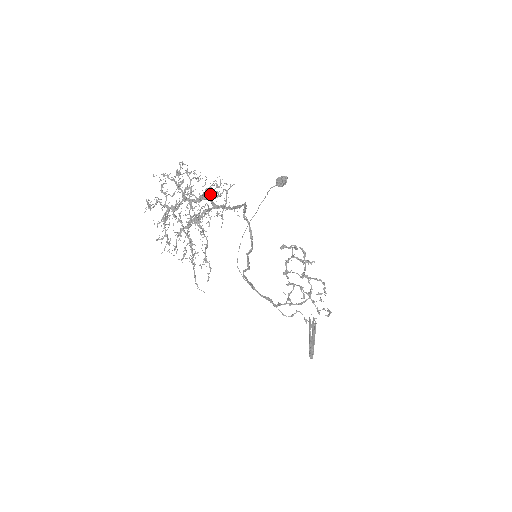
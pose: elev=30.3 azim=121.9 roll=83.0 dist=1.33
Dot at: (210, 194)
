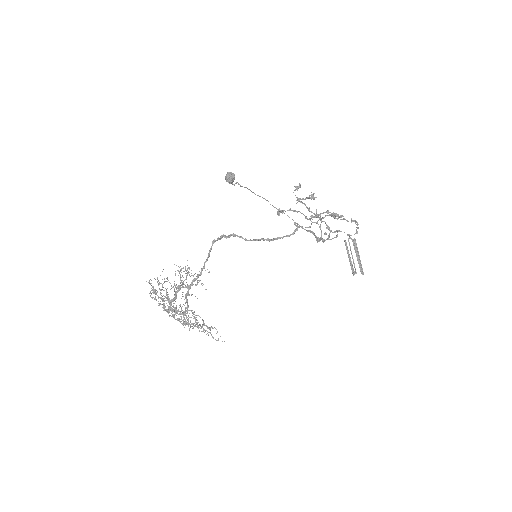
Dot at: occluded
